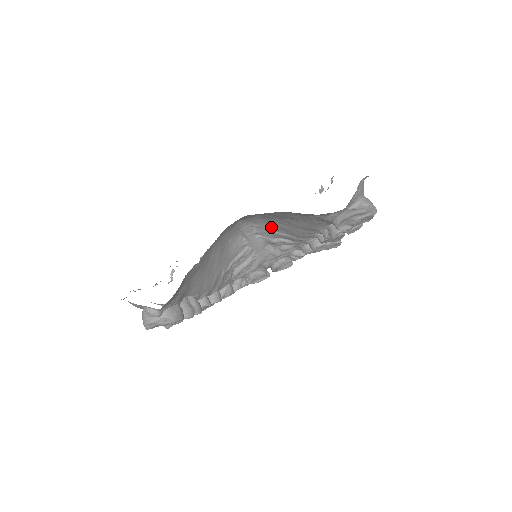
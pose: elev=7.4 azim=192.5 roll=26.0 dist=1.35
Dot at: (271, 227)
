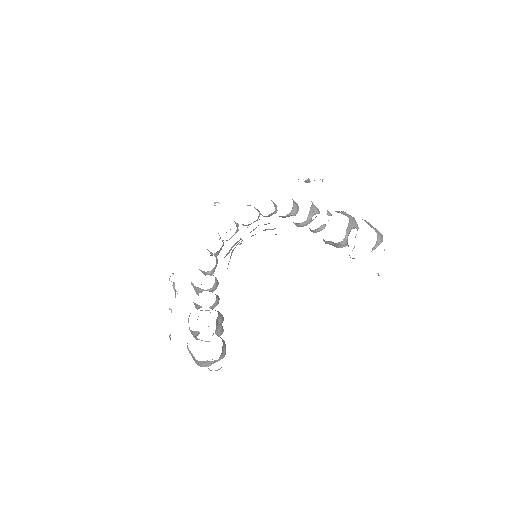
Dot at: occluded
